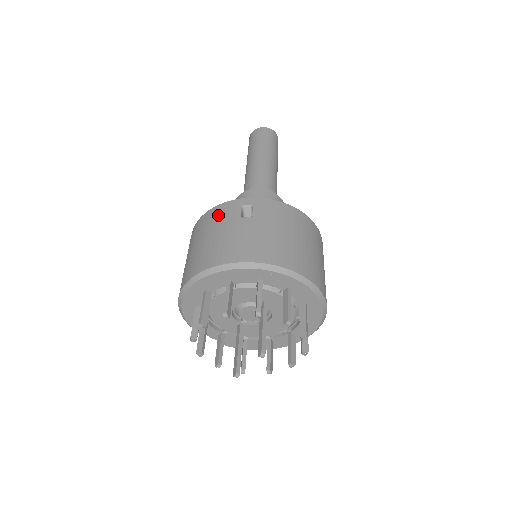
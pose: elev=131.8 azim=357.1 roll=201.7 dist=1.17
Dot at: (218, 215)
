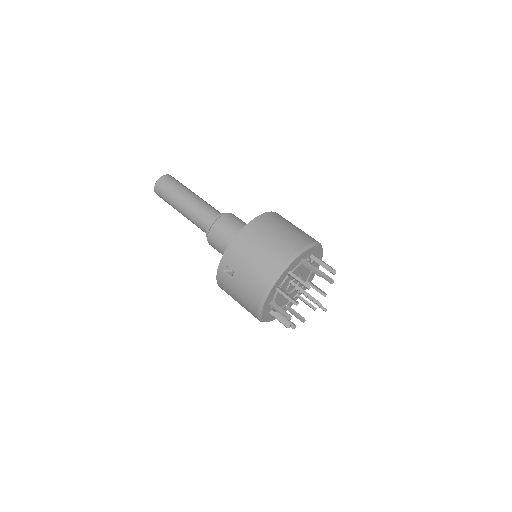
Dot at: (224, 285)
